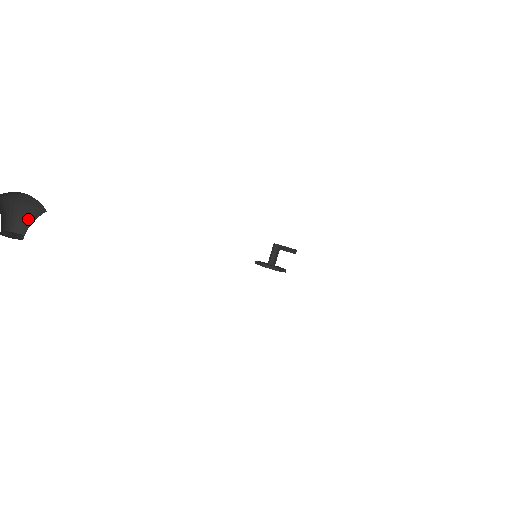
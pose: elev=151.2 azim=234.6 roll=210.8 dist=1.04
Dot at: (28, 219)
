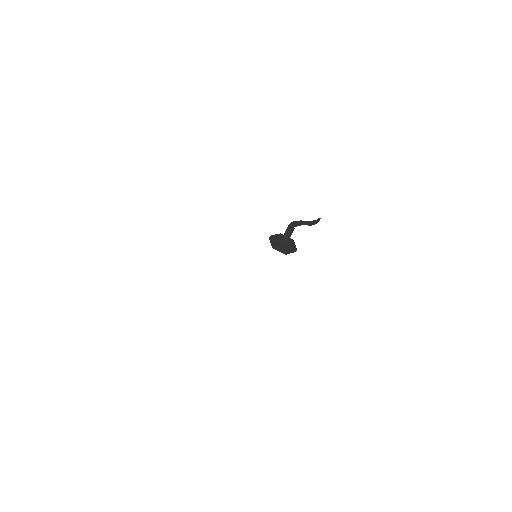
Dot at: out of frame
